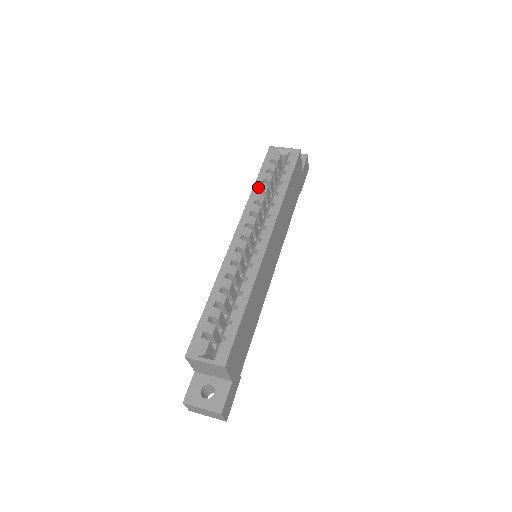
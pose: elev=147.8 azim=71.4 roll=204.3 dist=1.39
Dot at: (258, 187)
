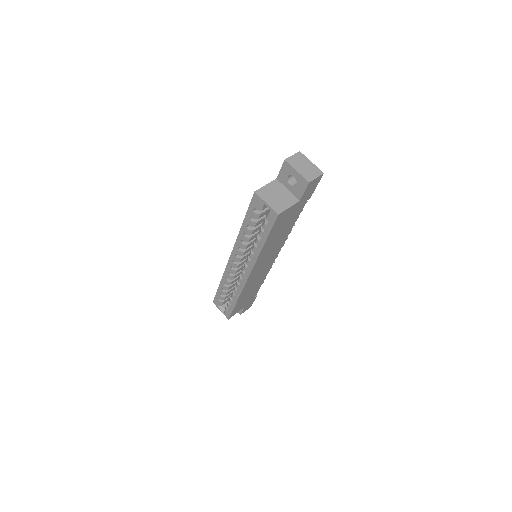
Dot at: (244, 230)
